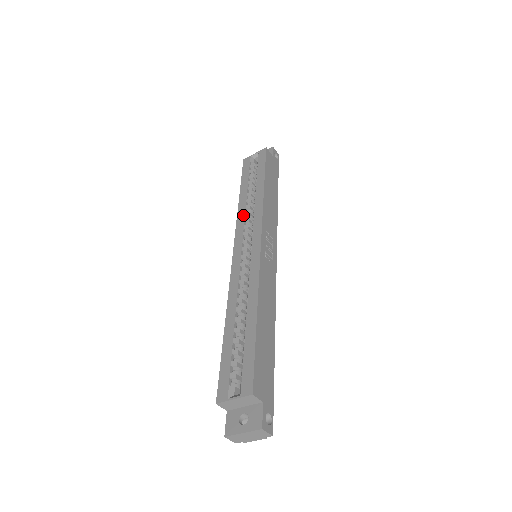
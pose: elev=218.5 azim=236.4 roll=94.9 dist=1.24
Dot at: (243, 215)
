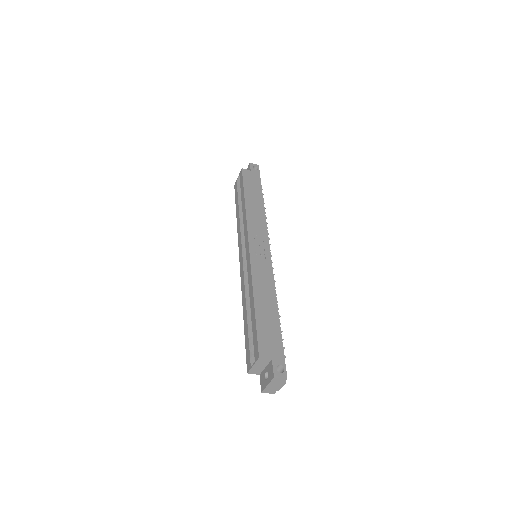
Dot at: (239, 230)
